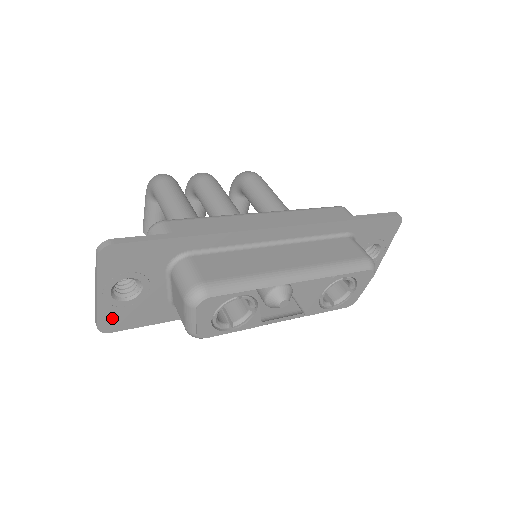
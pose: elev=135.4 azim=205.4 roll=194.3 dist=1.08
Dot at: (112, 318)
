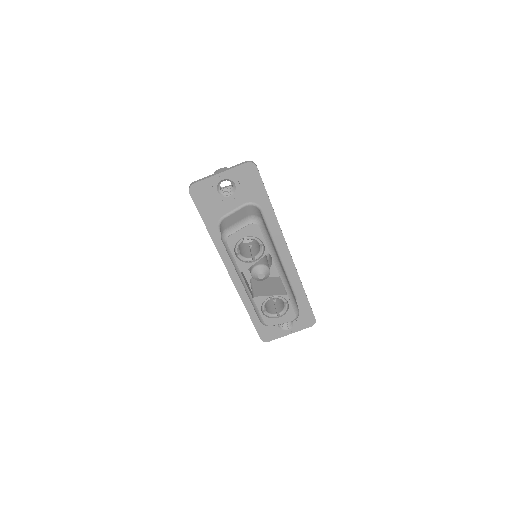
Dot at: (202, 189)
